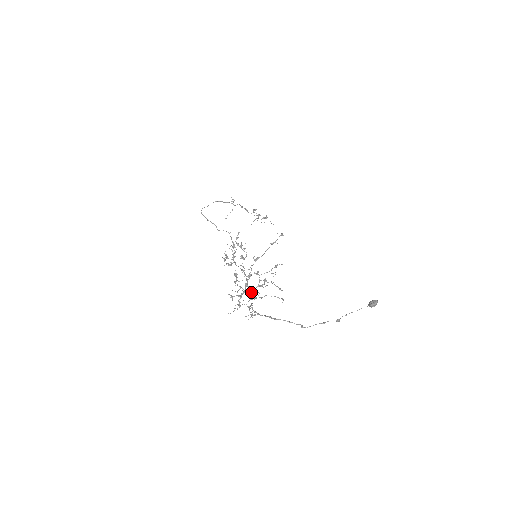
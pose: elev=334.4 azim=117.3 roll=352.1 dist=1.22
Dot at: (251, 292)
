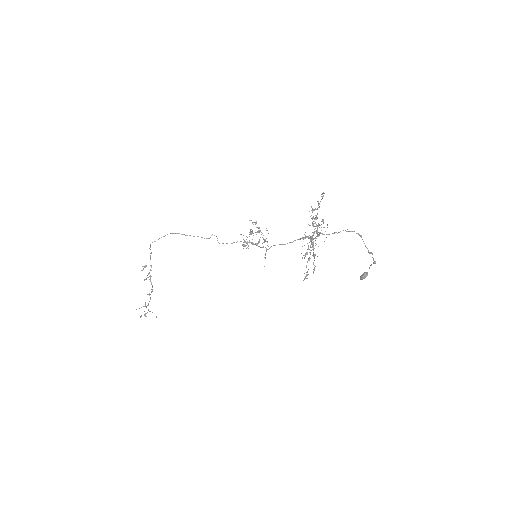
Dot at: occluded
